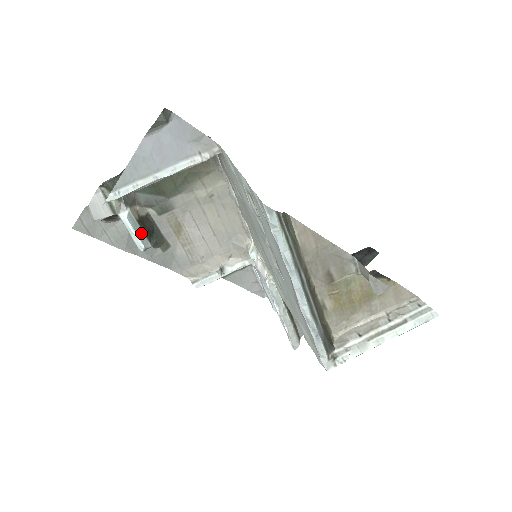
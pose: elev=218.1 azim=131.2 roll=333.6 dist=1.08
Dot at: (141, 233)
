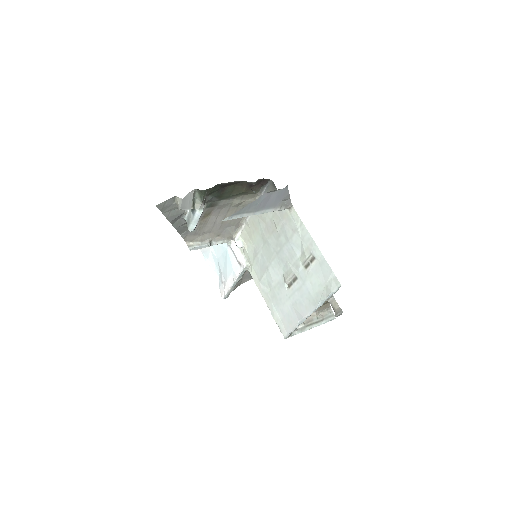
Dot at: occluded
